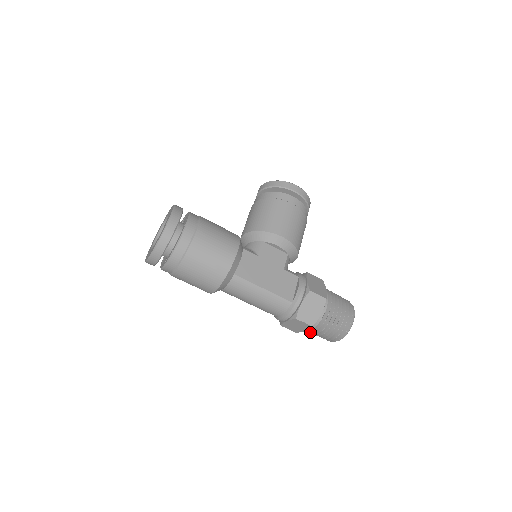
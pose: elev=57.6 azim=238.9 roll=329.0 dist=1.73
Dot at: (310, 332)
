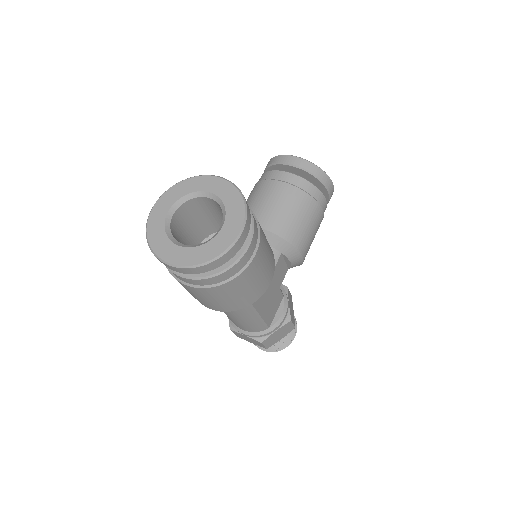
Dot at: occluded
